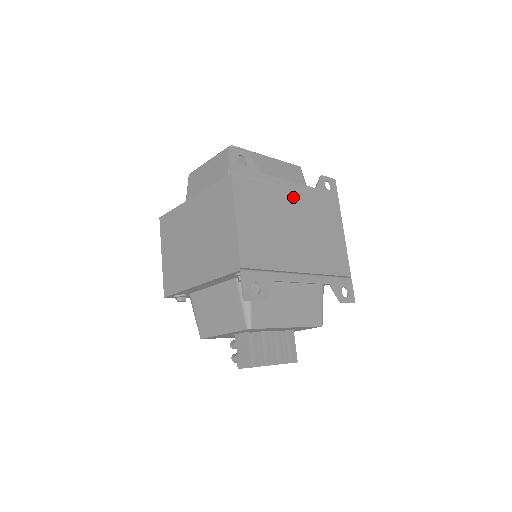
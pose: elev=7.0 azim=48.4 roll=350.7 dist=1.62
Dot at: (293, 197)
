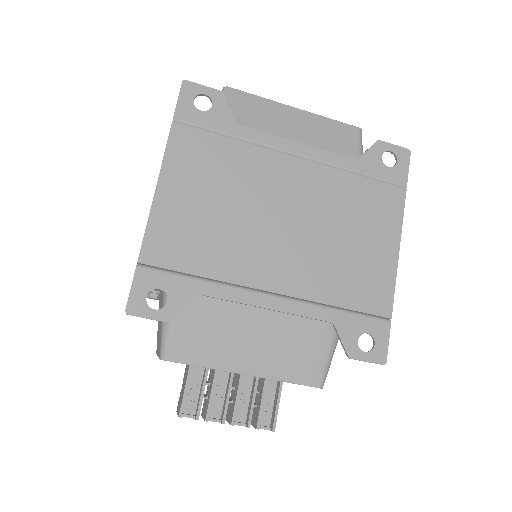
Dot at: (296, 168)
